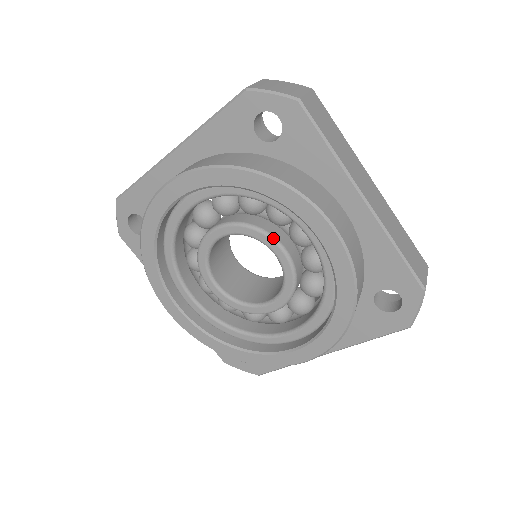
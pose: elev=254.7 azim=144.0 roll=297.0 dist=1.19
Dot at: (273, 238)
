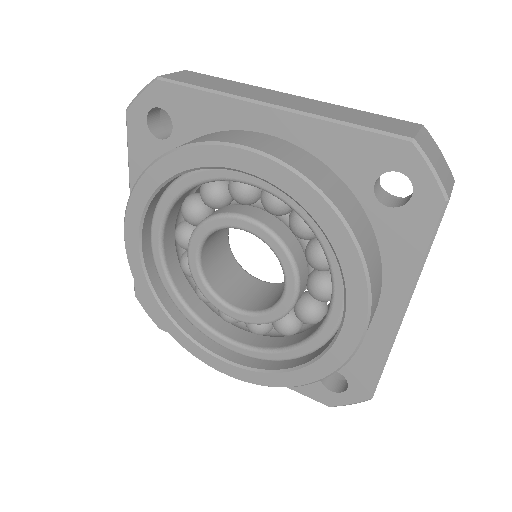
Dot at: (298, 278)
